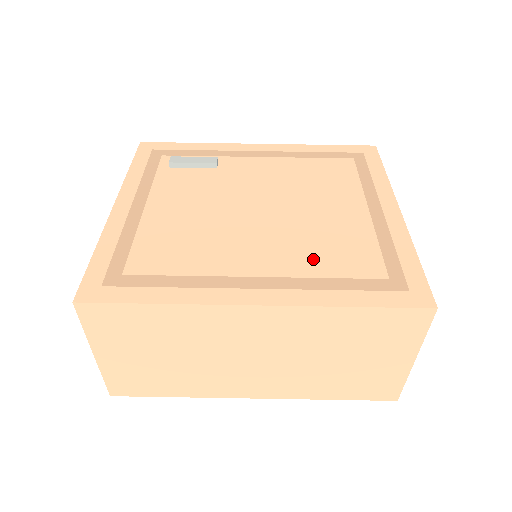
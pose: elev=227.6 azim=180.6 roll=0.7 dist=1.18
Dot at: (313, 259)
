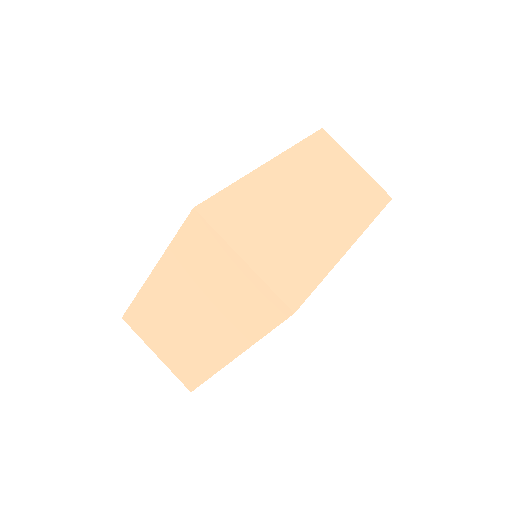
Dot at: occluded
